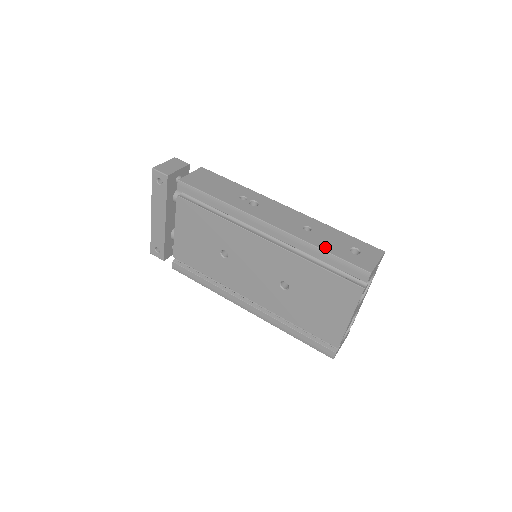
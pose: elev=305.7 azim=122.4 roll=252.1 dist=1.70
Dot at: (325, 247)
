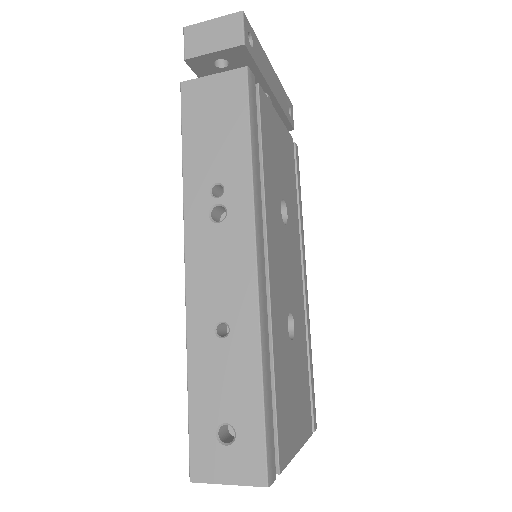
Dot at: (195, 383)
